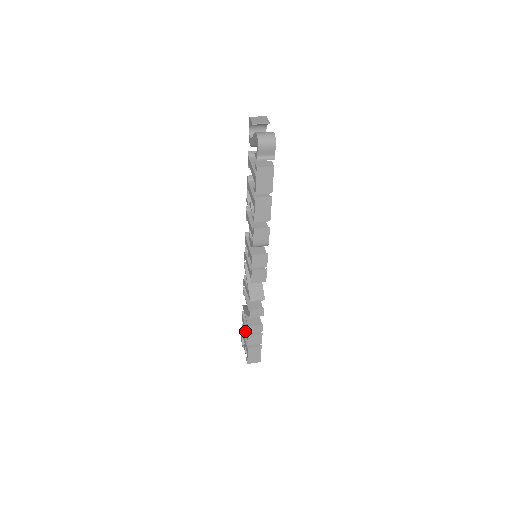
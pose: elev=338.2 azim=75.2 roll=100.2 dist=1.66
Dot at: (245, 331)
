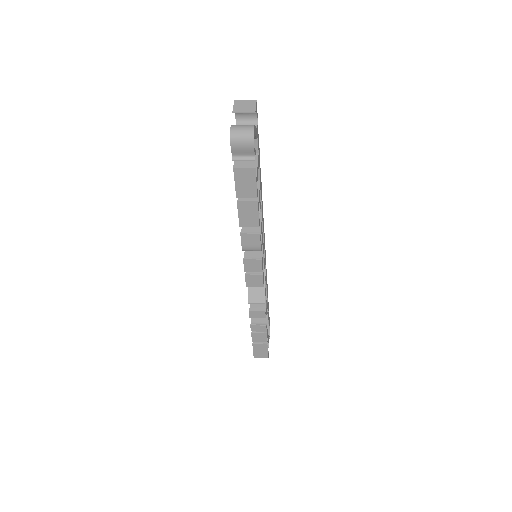
Dot at: occluded
